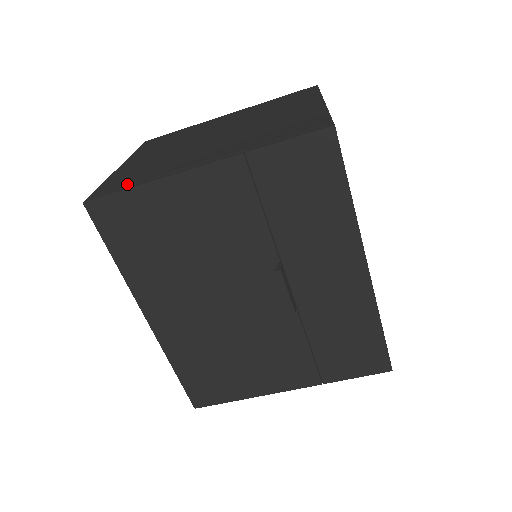
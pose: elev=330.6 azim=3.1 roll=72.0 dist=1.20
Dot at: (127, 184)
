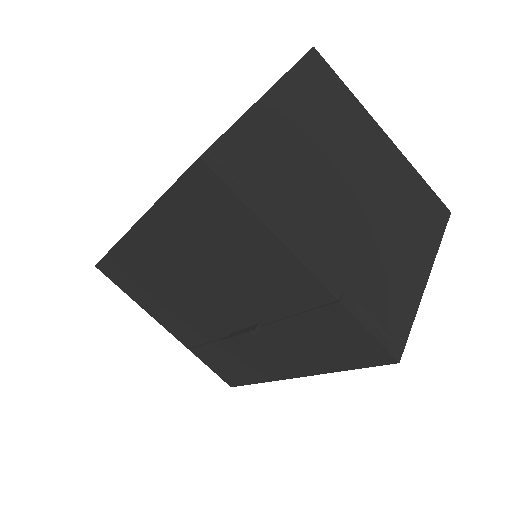
Dot at: (249, 186)
